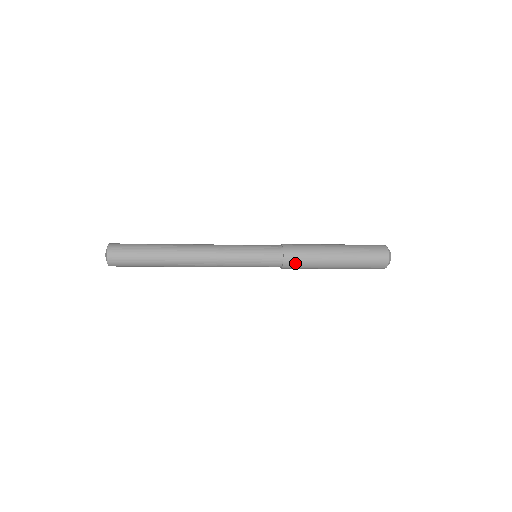
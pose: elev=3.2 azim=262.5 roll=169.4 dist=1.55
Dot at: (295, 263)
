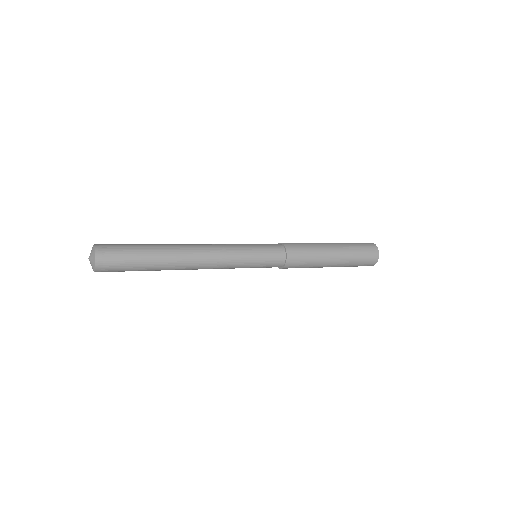
Dot at: (297, 252)
